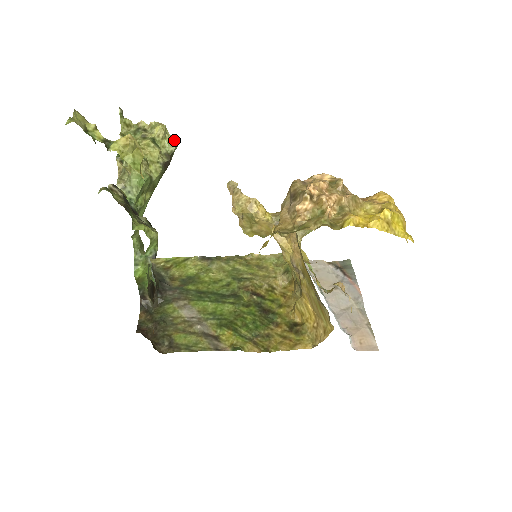
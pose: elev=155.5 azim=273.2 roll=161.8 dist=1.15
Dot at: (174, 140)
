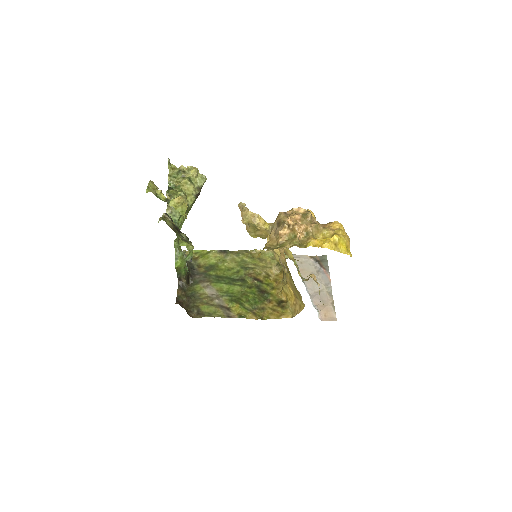
Dot at: (203, 178)
